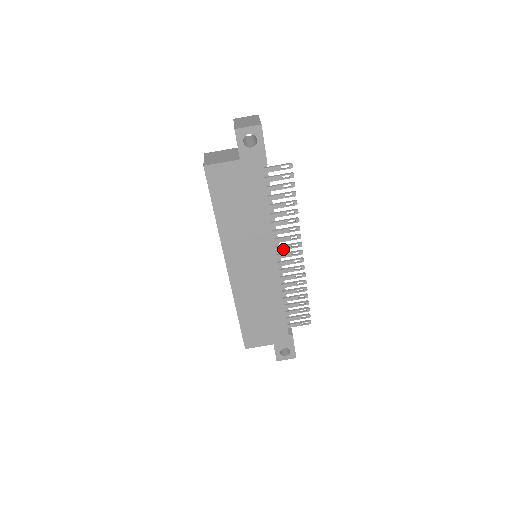
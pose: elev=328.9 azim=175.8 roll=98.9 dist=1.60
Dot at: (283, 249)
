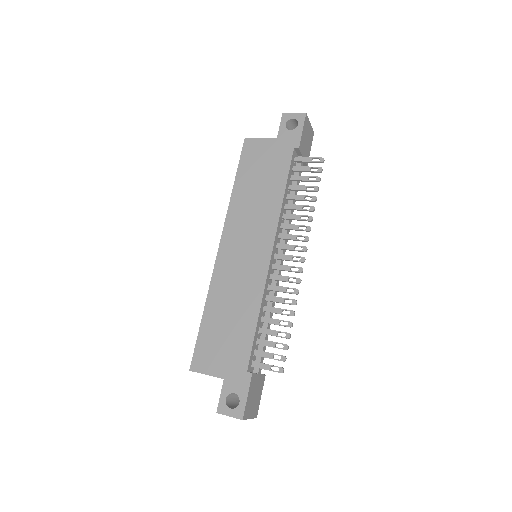
Dot at: (285, 248)
